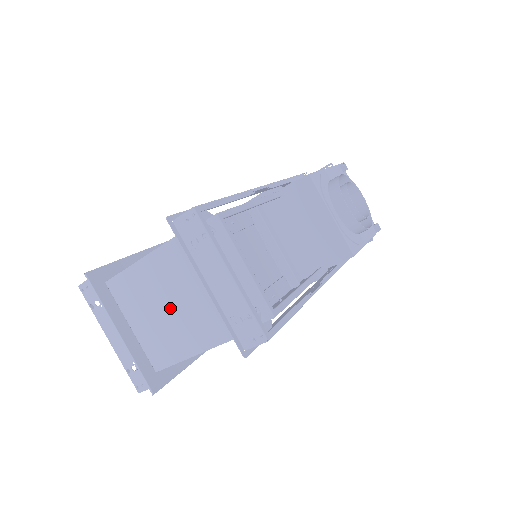
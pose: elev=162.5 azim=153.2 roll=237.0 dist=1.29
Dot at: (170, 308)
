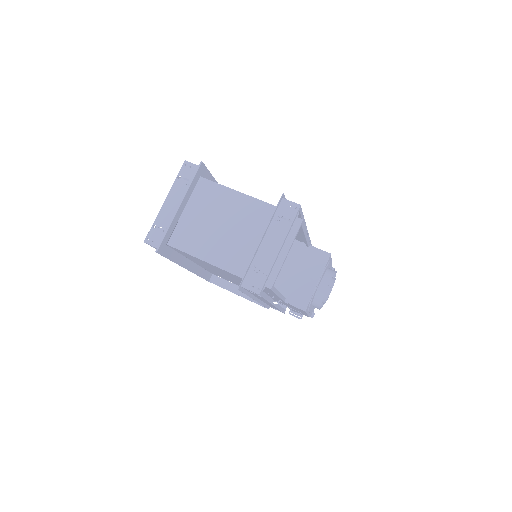
Dot at: (222, 227)
